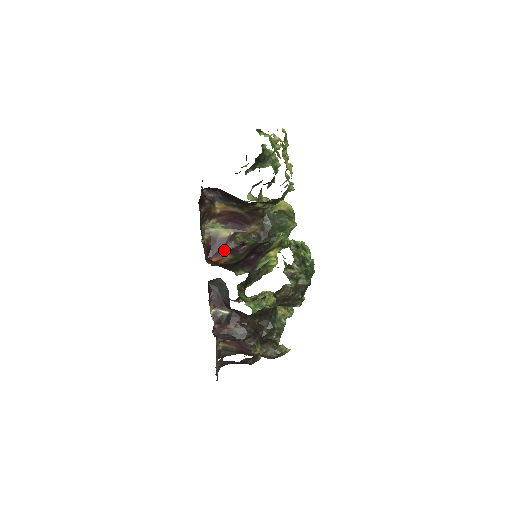
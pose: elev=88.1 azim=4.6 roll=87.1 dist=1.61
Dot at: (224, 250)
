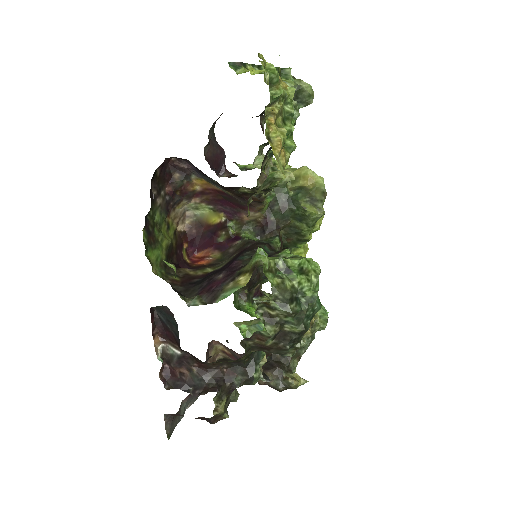
Dot at: (212, 242)
